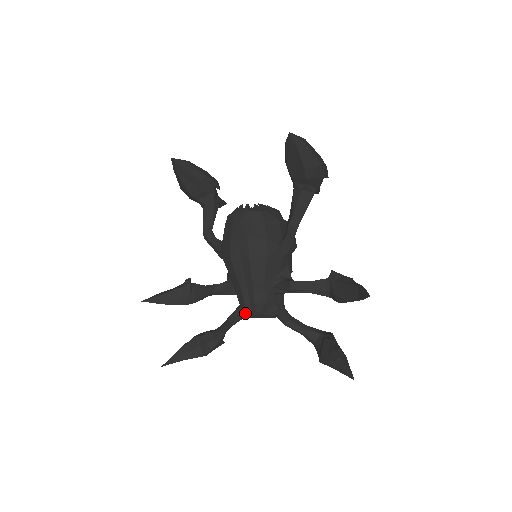
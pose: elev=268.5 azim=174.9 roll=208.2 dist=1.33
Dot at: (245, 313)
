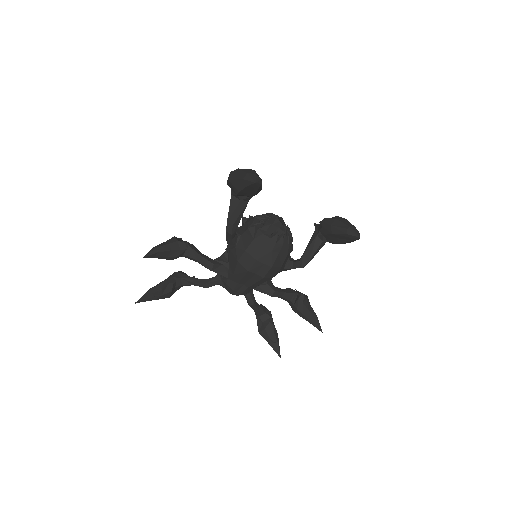
Dot at: (223, 285)
